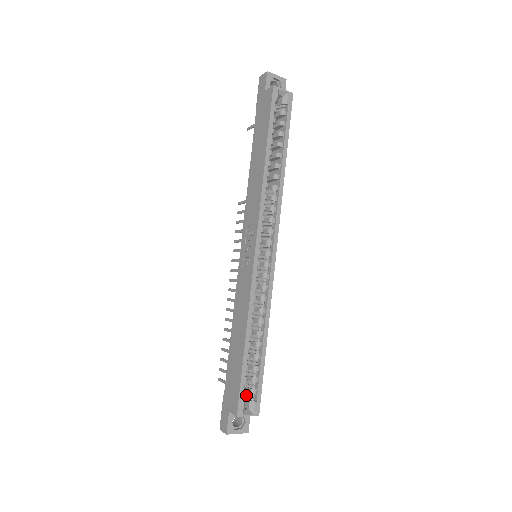
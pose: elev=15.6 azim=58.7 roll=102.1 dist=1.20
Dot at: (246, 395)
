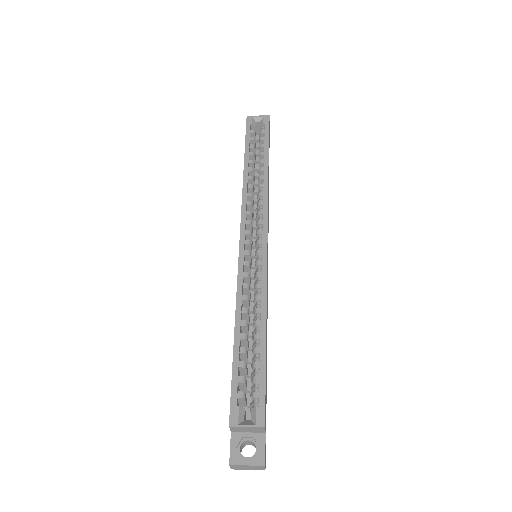
Dot at: occluded
